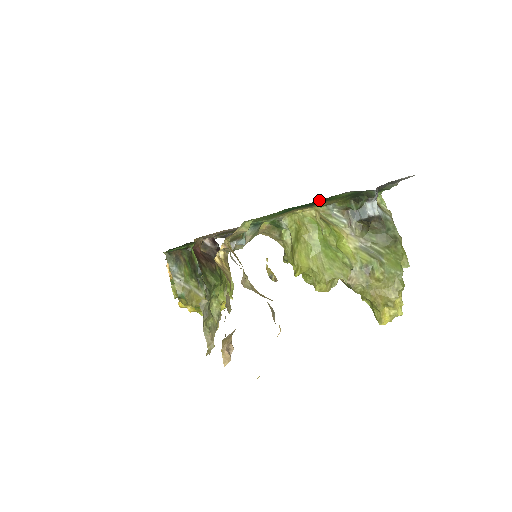
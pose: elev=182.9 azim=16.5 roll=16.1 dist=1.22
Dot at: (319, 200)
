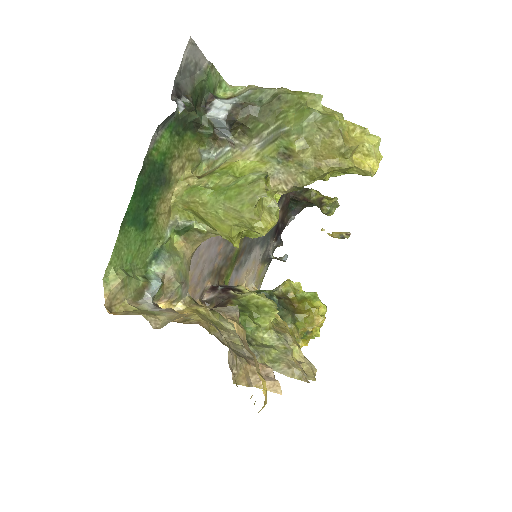
Dot at: (143, 177)
